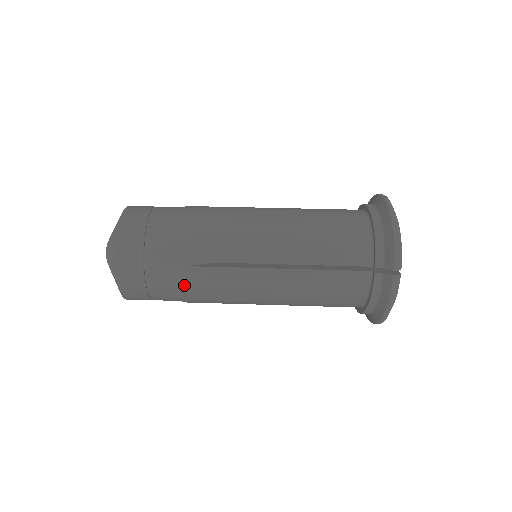
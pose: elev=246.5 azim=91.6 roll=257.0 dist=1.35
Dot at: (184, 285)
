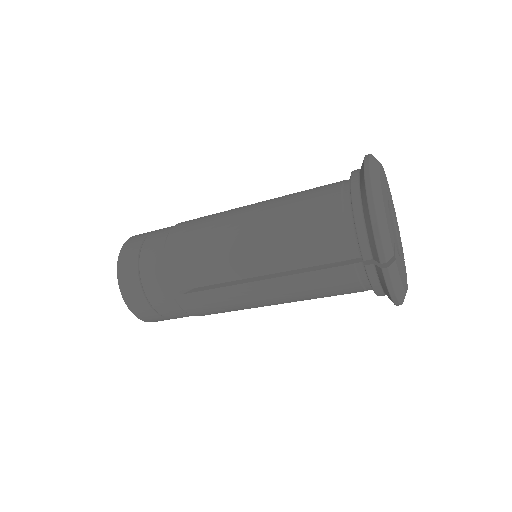
Dot at: (188, 309)
